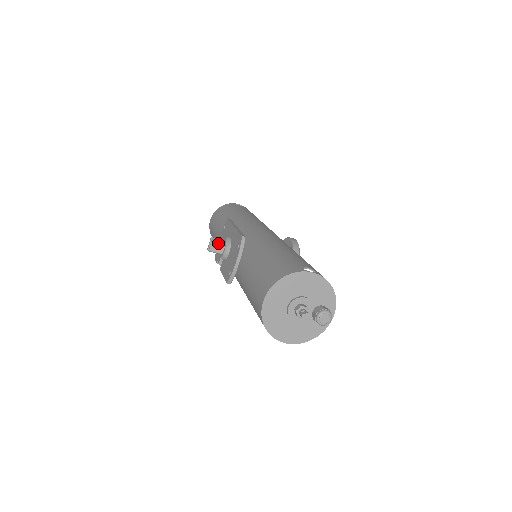
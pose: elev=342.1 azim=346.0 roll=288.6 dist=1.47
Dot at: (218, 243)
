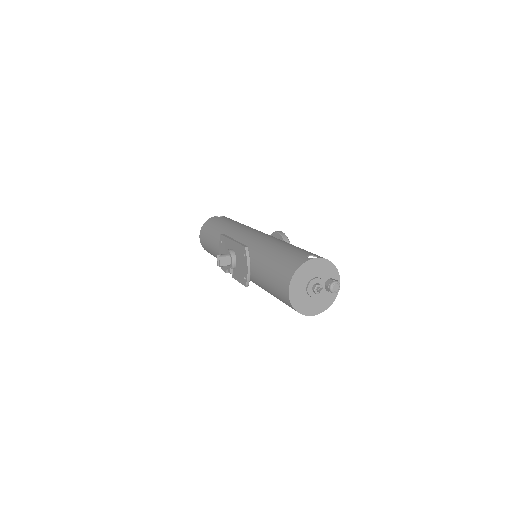
Dot at: (225, 258)
